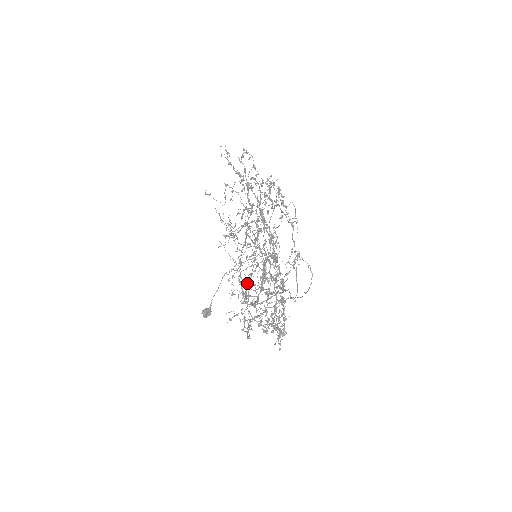
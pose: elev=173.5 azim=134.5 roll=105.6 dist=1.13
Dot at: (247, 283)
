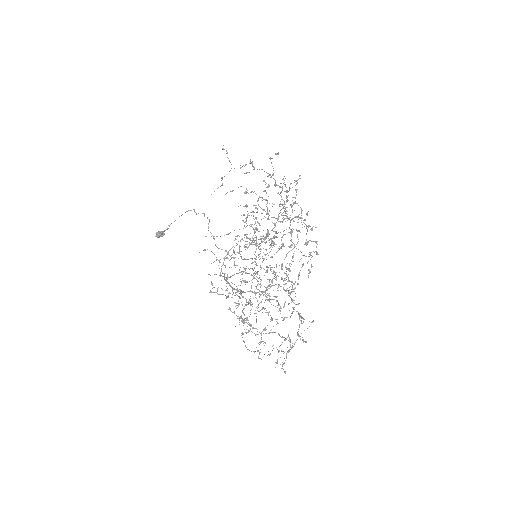
Dot at: occluded
